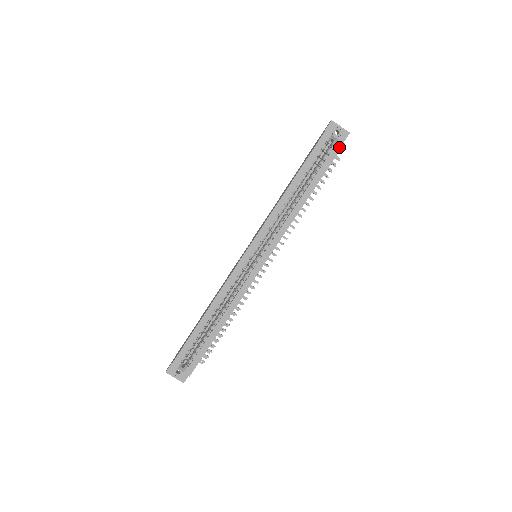
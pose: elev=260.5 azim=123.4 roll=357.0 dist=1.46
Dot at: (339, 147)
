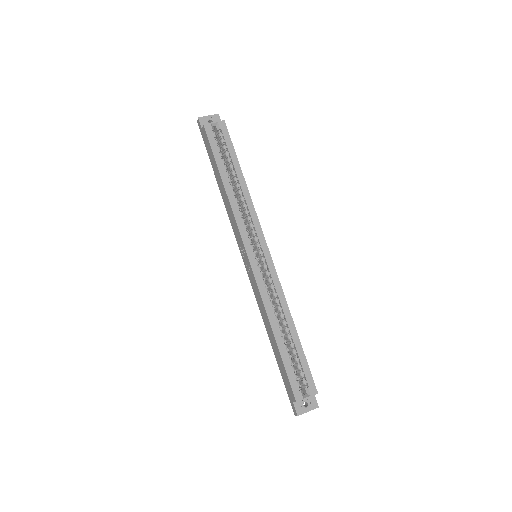
Dot at: (224, 126)
